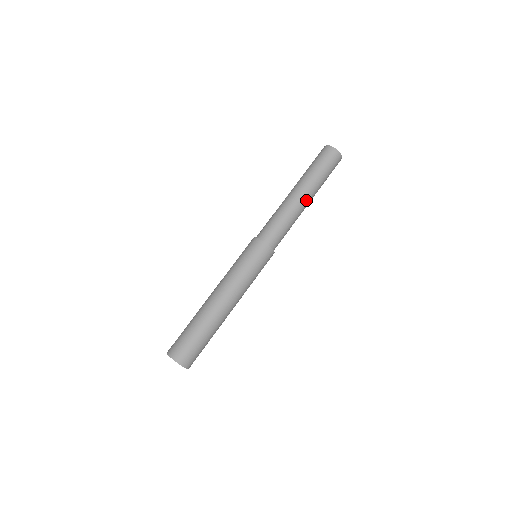
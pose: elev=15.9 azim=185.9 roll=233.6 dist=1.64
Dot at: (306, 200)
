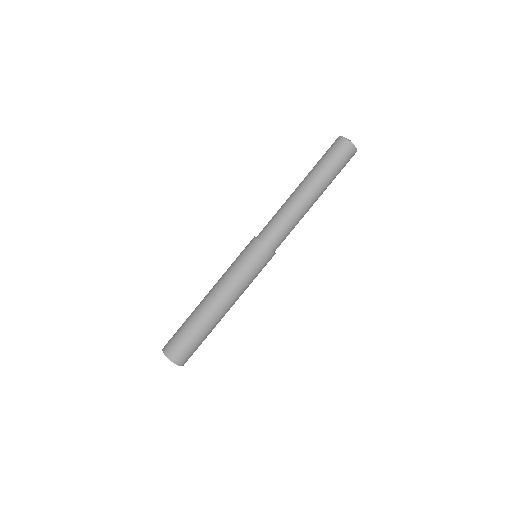
Dot at: (311, 197)
